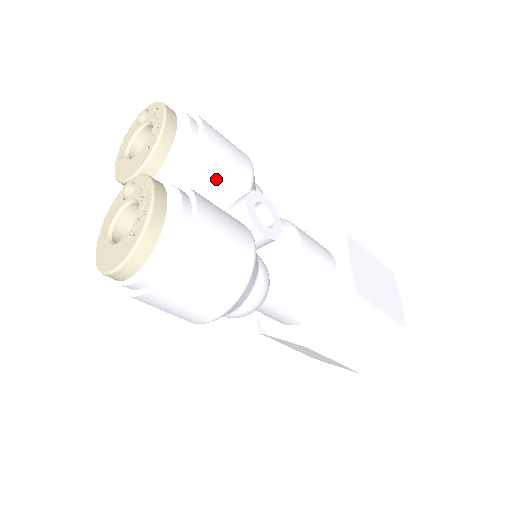
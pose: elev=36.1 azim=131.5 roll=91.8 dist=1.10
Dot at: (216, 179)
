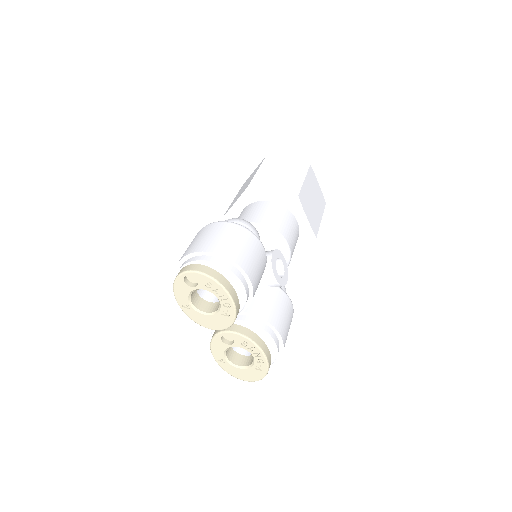
Dot at: occluded
